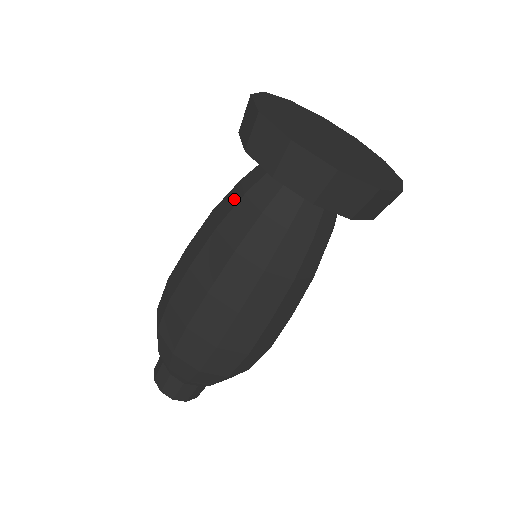
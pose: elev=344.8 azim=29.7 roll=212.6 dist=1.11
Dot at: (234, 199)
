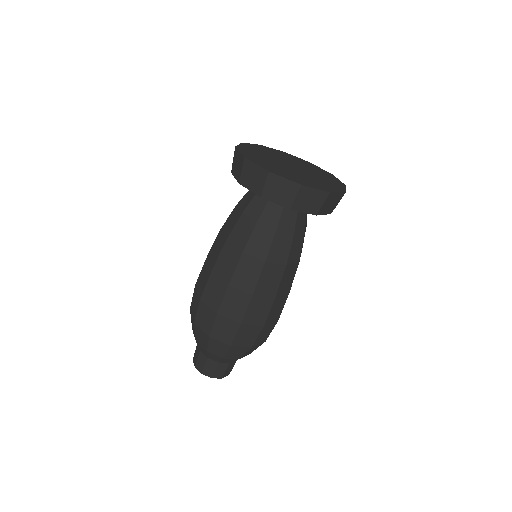
Dot at: (235, 217)
